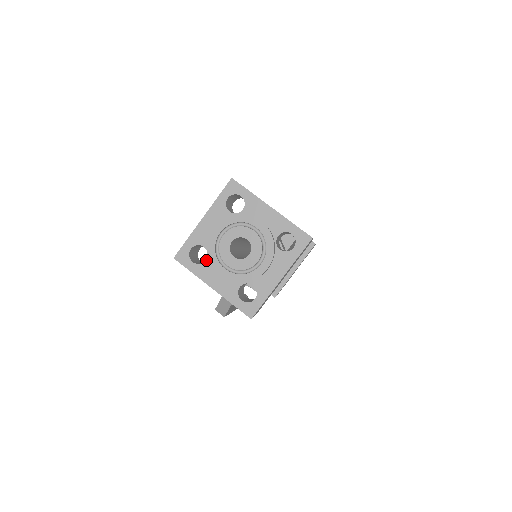
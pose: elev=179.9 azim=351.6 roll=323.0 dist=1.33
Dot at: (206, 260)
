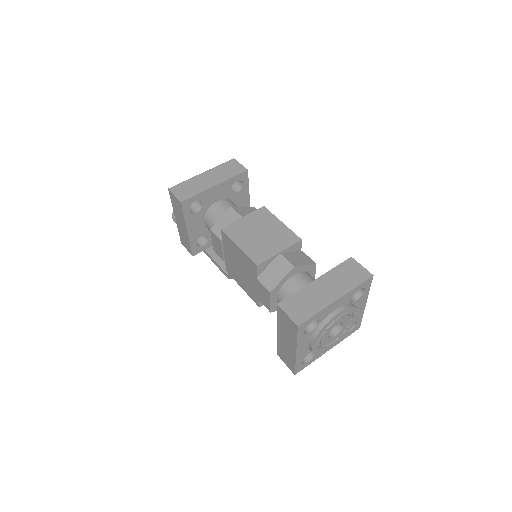
Dot at: occluded
